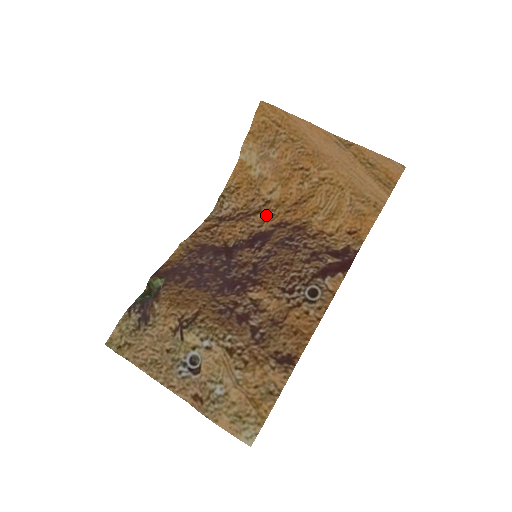
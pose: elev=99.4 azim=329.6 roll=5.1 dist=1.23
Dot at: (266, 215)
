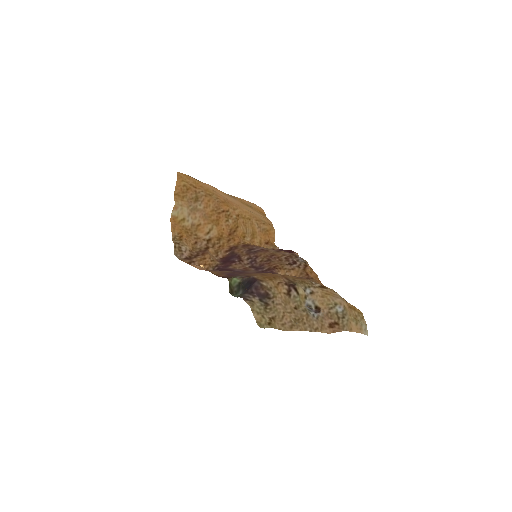
Dot at: (215, 248)
